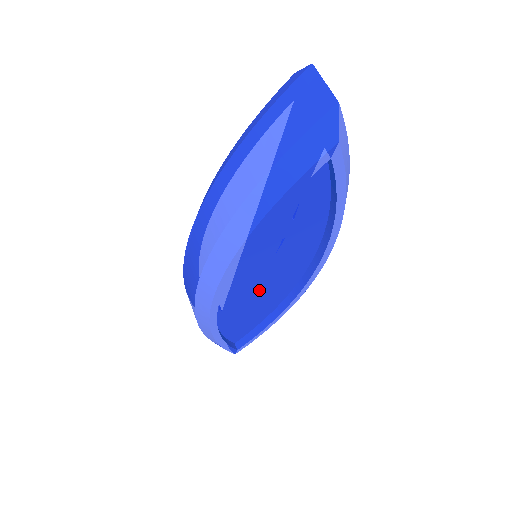
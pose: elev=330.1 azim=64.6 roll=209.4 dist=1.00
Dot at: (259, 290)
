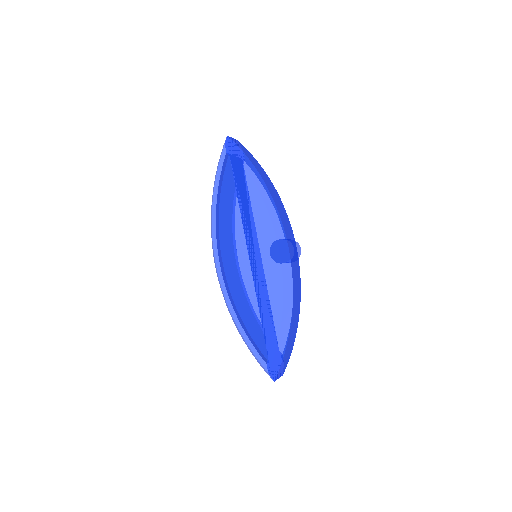
Dot at: (252, 273)
